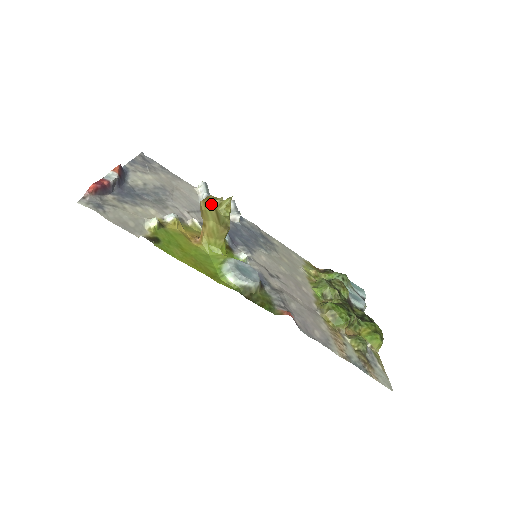
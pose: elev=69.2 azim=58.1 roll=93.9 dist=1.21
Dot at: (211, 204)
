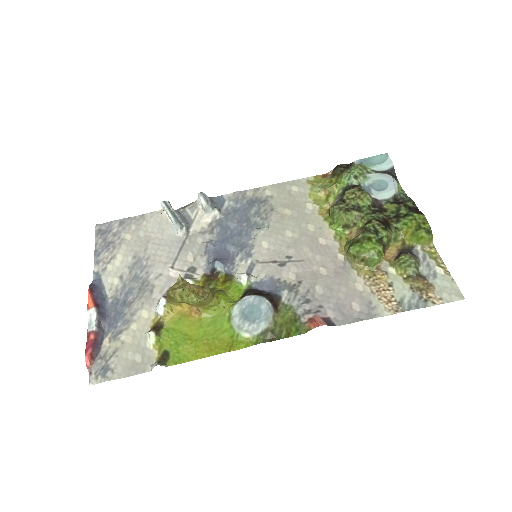
Dot at: (175, 300)
